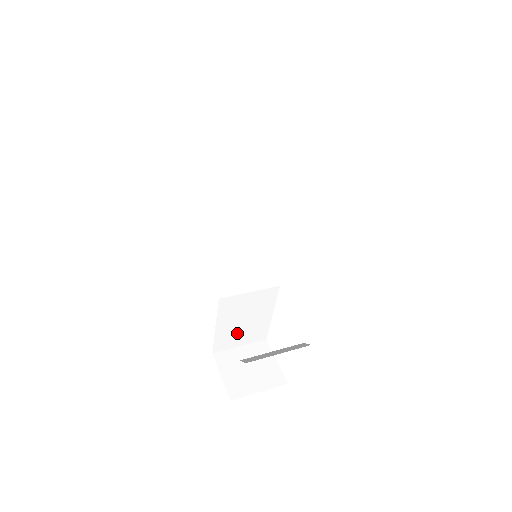
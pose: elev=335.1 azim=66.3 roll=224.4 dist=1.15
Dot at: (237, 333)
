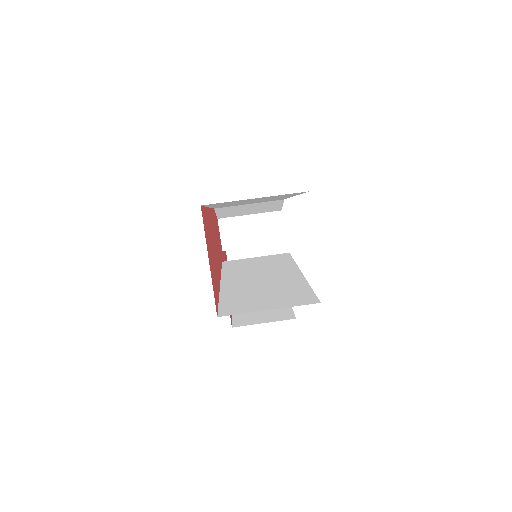
Dot at: occluded
